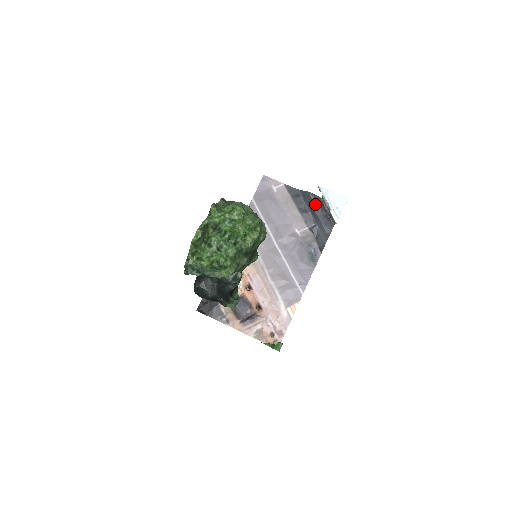
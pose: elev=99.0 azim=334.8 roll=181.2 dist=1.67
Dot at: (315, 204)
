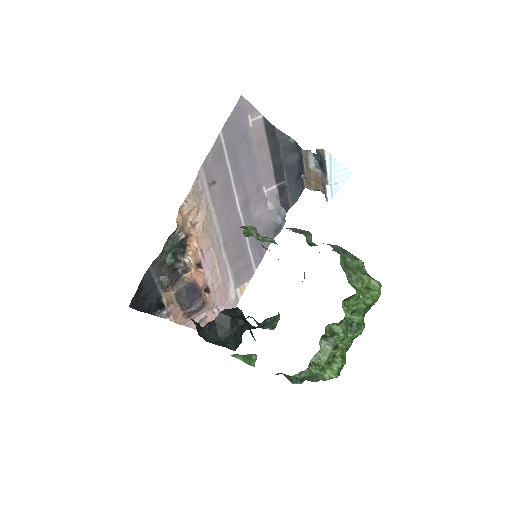
Dot at: (295, 157)
